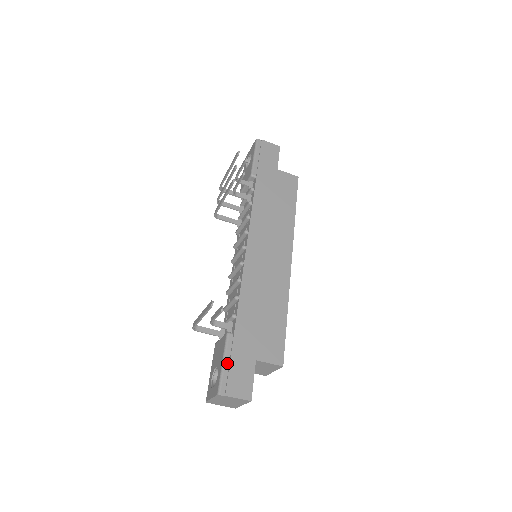
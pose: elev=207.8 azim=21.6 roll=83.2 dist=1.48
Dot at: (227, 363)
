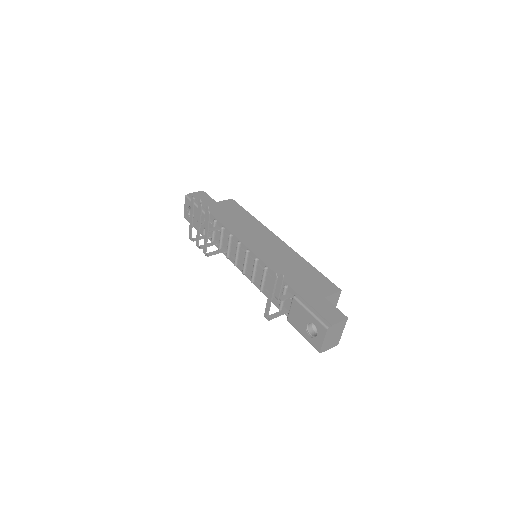
Dot at: (312, 310)
